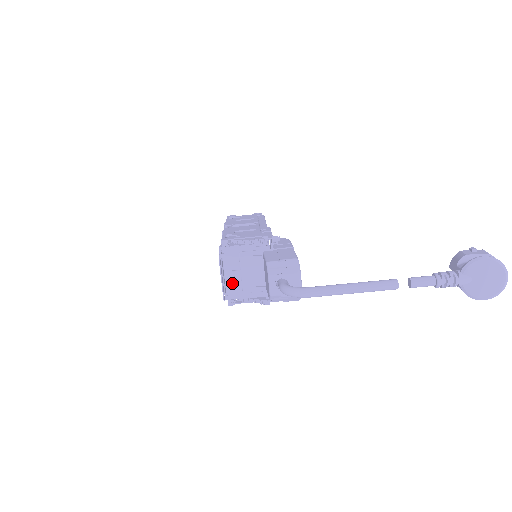
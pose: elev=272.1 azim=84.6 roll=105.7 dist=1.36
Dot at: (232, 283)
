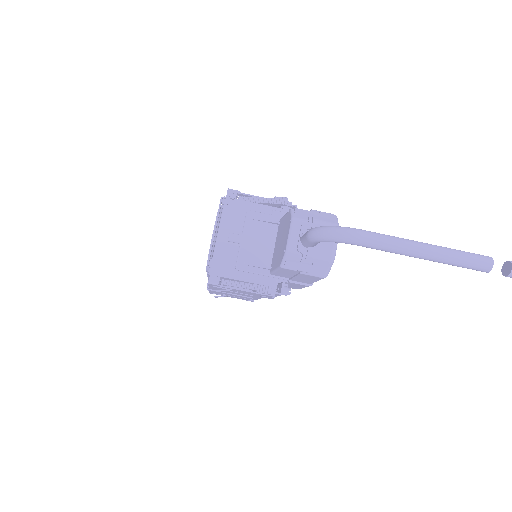
Dot at: (224, 251)
